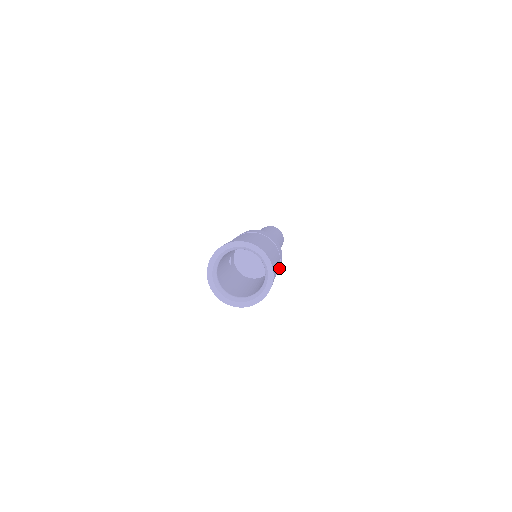
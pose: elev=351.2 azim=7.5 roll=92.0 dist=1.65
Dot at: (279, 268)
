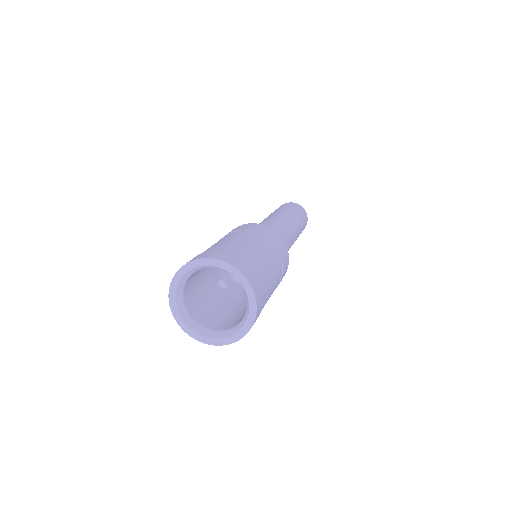
Dot at: (280, 253)
